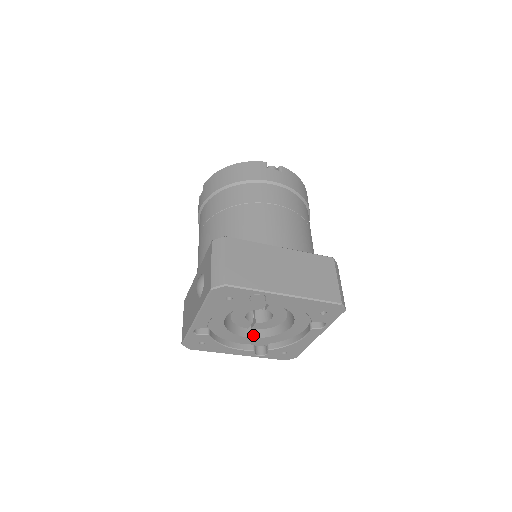
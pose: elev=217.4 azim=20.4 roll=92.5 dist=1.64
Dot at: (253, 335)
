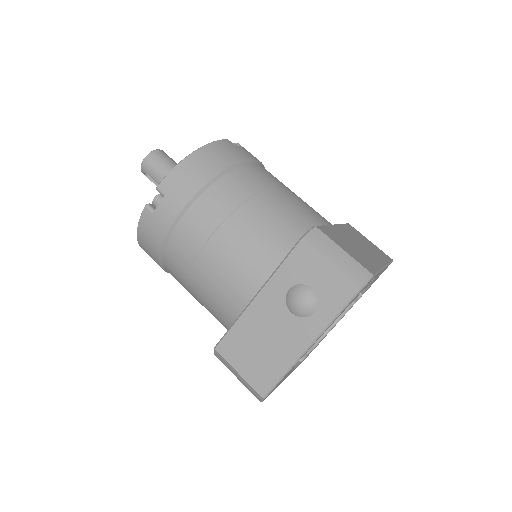
Dot at: occluded
